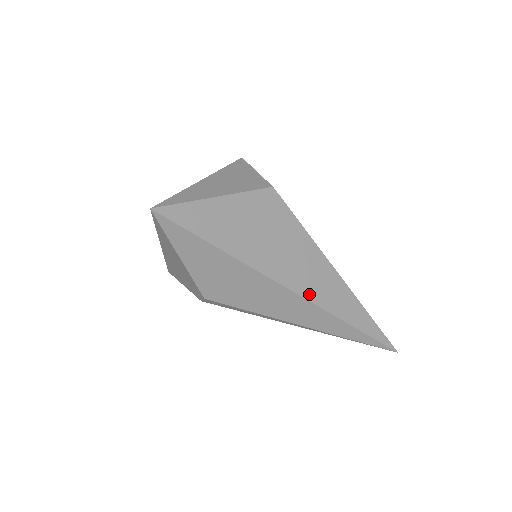
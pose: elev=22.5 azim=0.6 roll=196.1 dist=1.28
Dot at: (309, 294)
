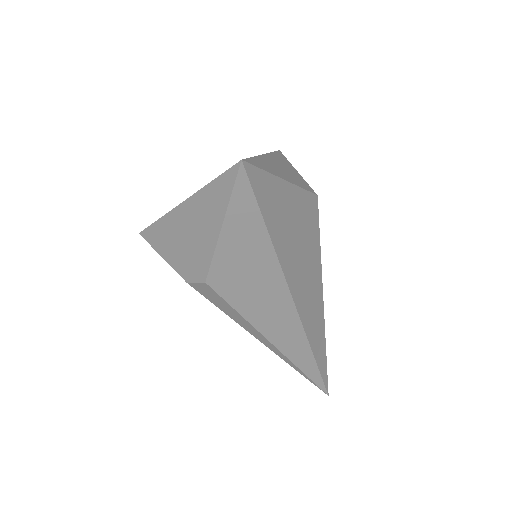
Dot at: (303, 315)
